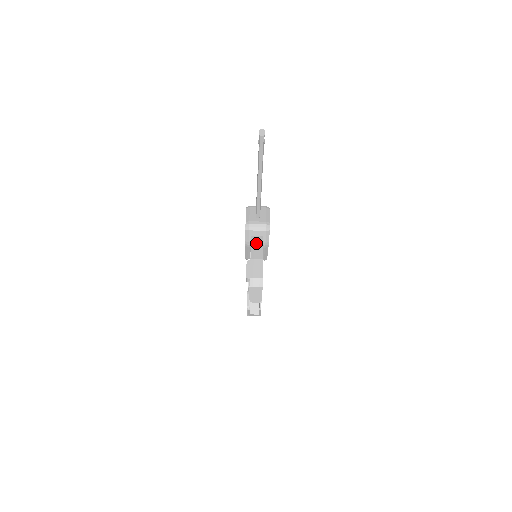
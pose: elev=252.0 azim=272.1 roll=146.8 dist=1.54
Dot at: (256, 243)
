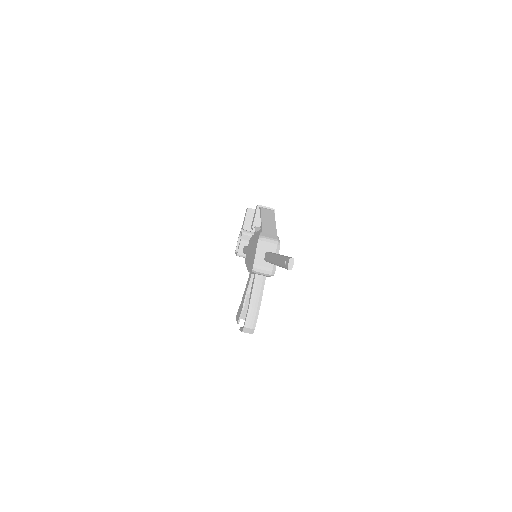
Dot at: (258, 286)
